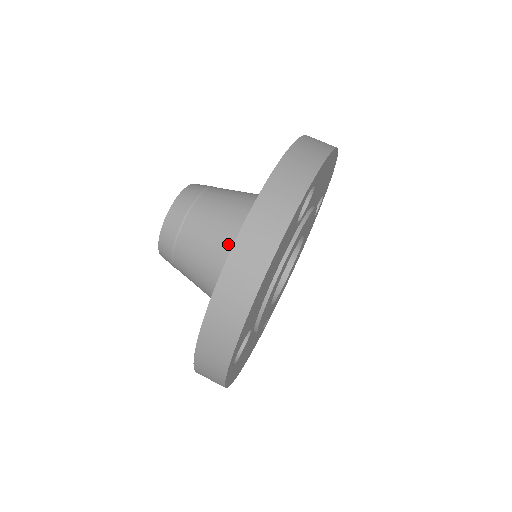
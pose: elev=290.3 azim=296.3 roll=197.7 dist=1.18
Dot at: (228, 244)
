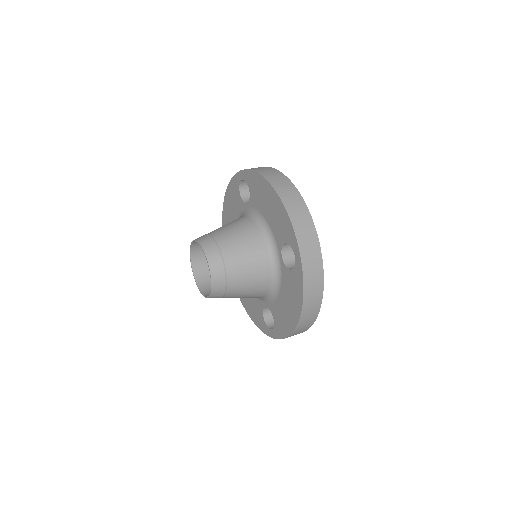
Dot at: (249, 226)
